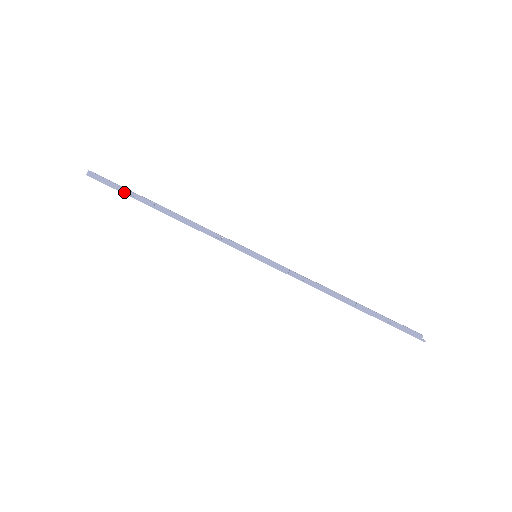
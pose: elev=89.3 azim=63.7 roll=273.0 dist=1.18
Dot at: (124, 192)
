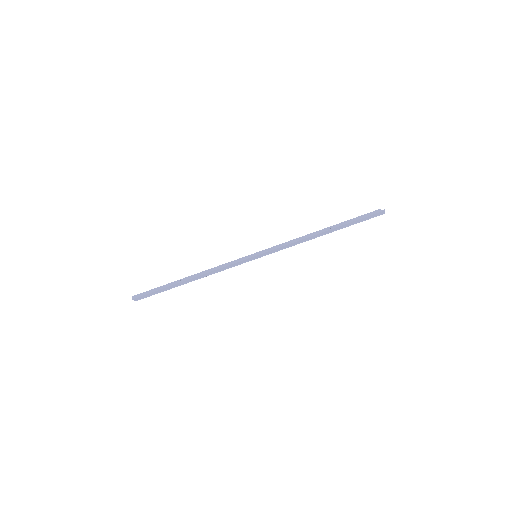
Dot at: (159, 289)
